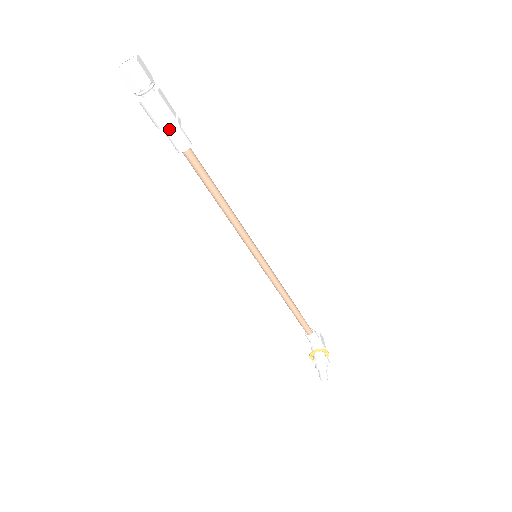
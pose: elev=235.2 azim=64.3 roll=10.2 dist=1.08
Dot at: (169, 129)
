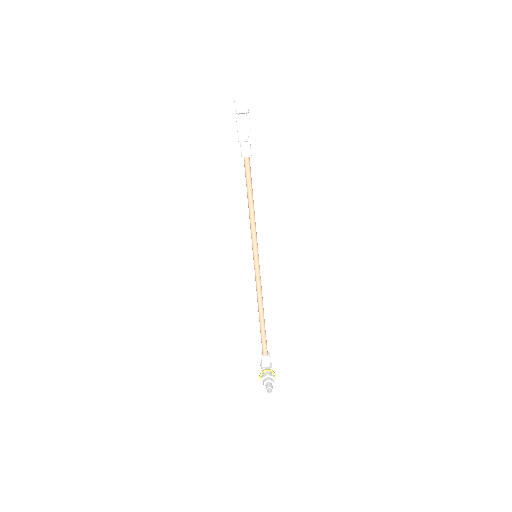
Dot at: (246, 138)
